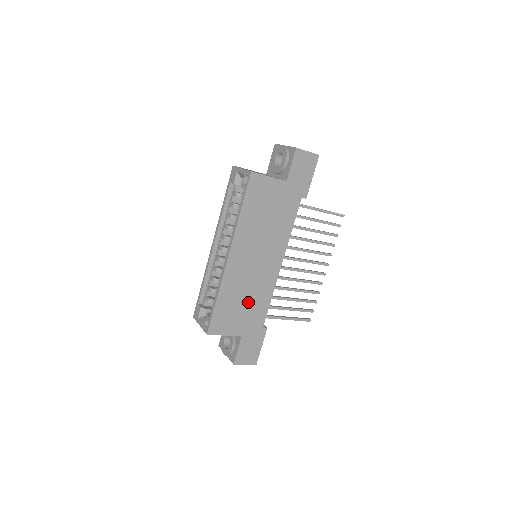
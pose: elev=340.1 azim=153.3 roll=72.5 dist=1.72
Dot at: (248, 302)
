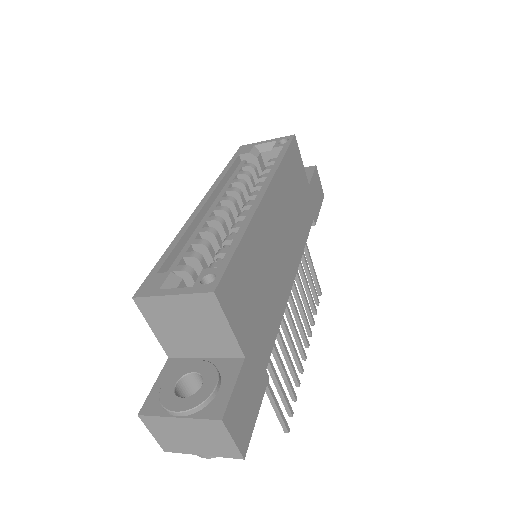
Dot at: (263, 295)
